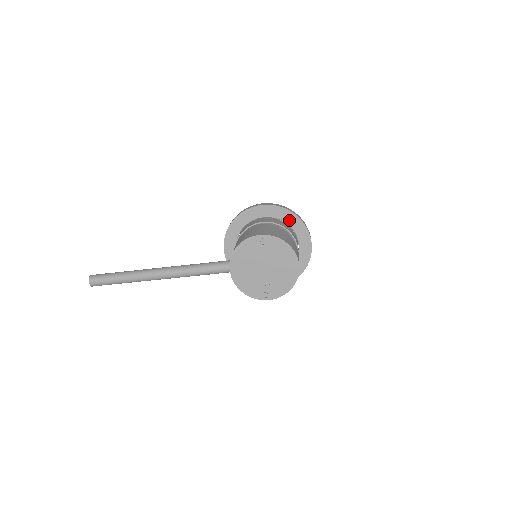
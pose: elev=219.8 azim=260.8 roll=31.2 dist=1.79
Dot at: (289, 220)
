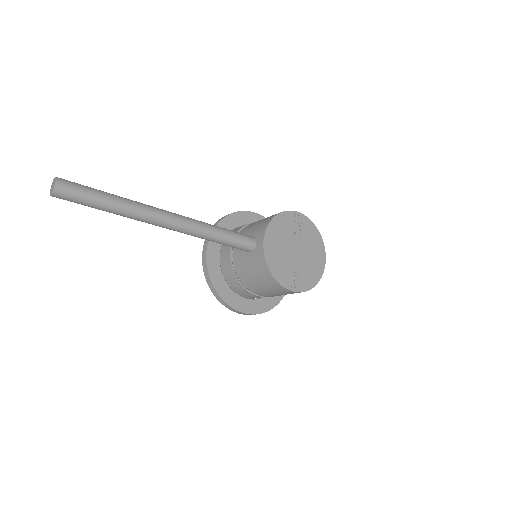
Dot at: occluded
